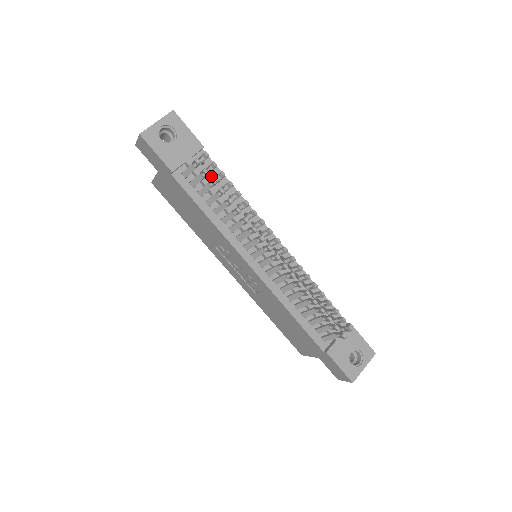
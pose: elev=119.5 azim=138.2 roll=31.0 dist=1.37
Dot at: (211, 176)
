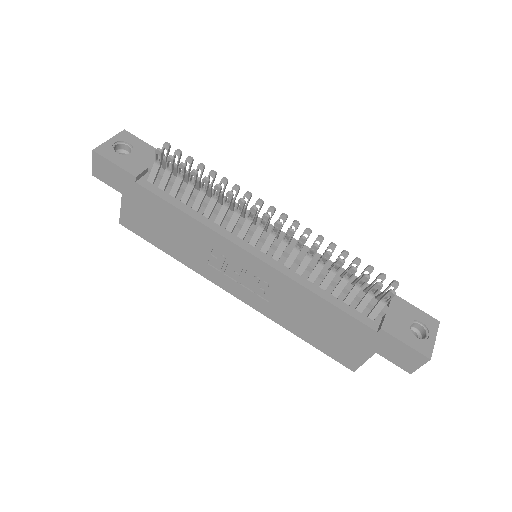
Dot at: occluded
